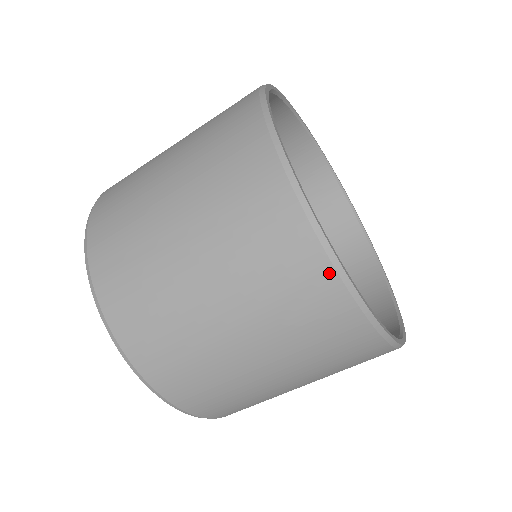
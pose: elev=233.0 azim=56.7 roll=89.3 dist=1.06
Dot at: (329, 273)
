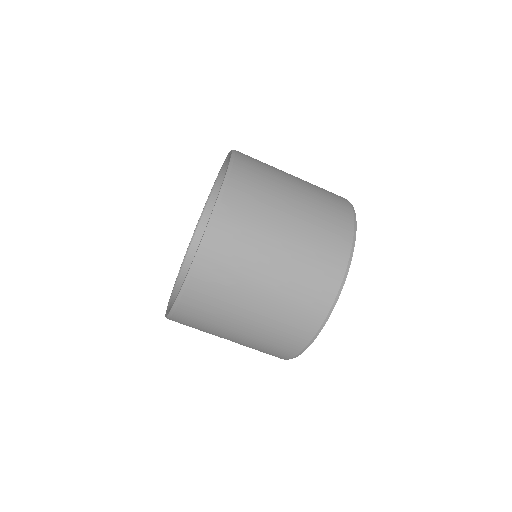
Dot at: (349, 241)
